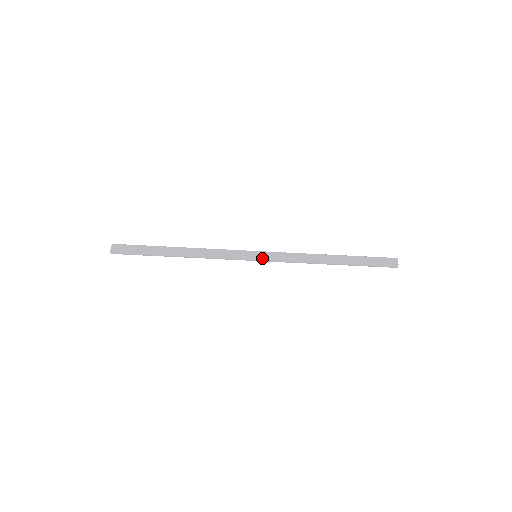
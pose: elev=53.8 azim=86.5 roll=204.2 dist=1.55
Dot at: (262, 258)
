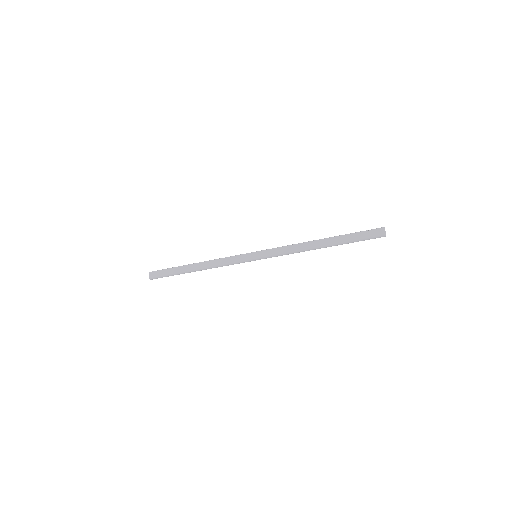
Dot at: (260, 257)
